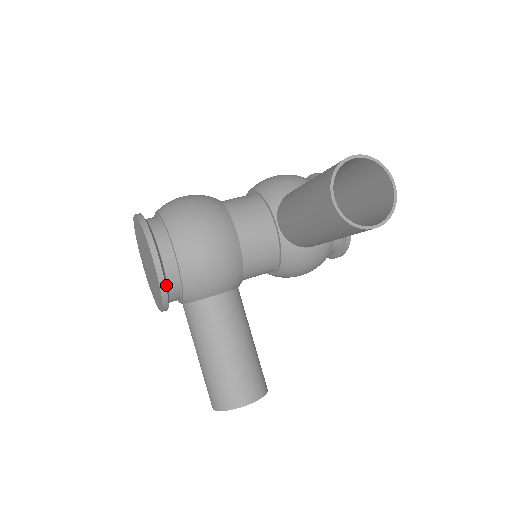
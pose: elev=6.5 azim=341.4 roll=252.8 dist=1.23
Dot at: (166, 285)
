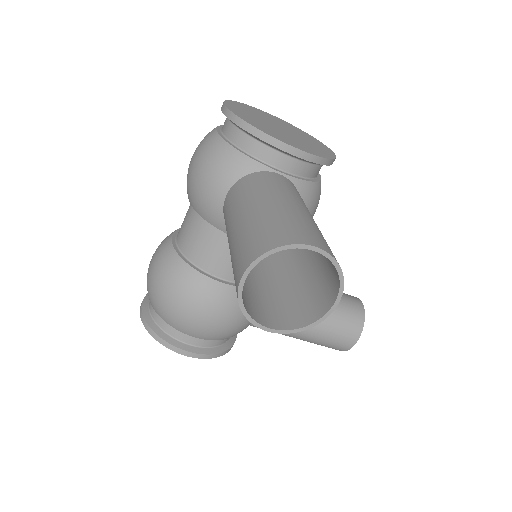
Dot at: (218, 351)
